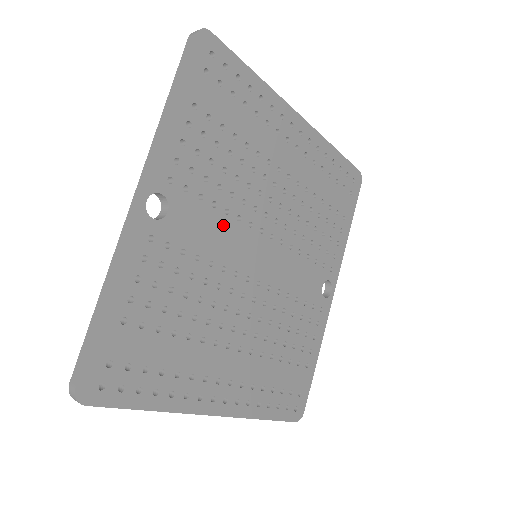
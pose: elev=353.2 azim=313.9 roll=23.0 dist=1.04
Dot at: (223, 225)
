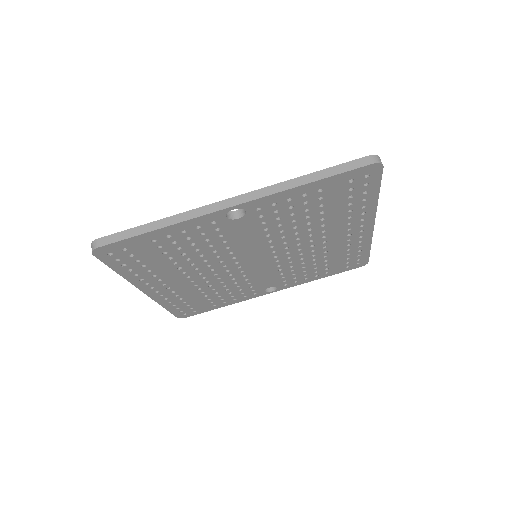
Dot at: (258, 239)
